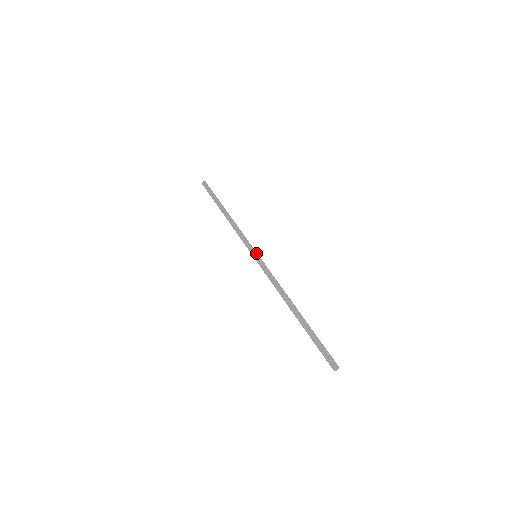
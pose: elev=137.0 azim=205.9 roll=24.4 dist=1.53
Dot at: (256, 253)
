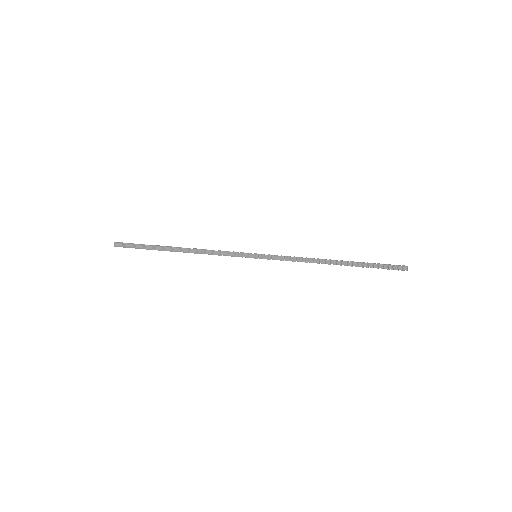
Dot at: (254, 255)
